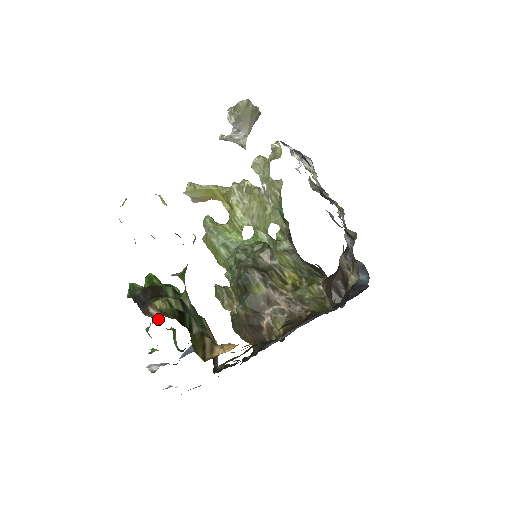
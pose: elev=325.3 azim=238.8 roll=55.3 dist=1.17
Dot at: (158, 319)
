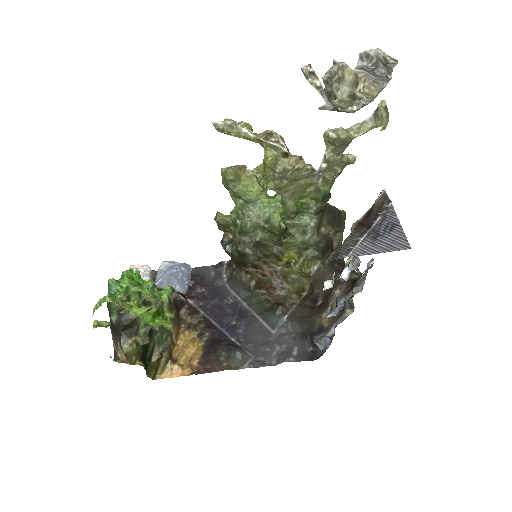
Dot at: (139, 276)
